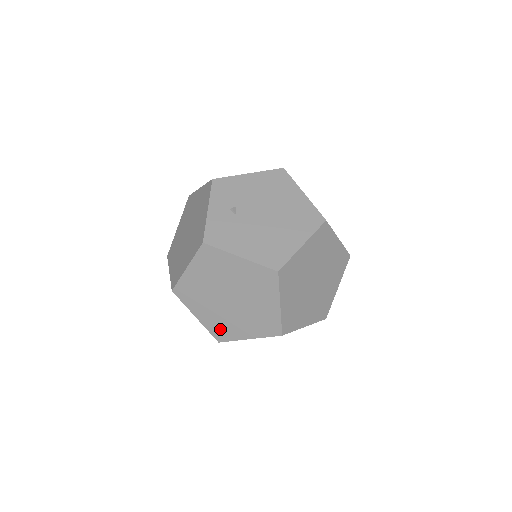
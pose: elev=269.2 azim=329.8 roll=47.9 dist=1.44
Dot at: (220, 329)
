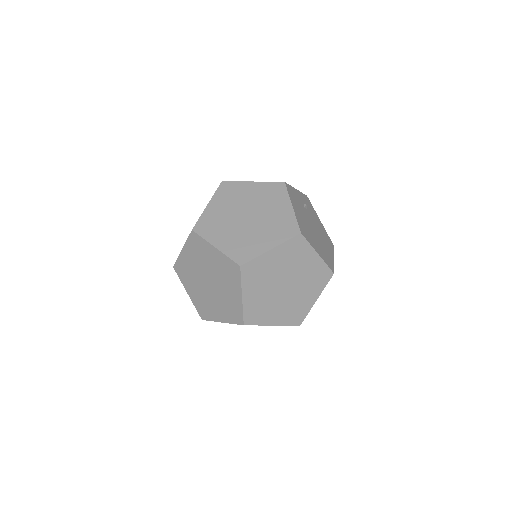
Dot at: (209, 224)
